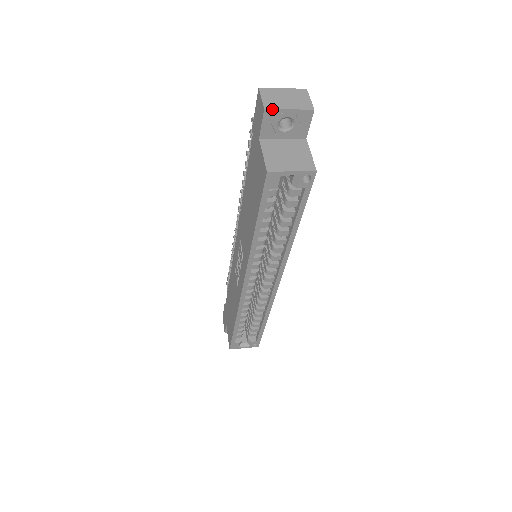
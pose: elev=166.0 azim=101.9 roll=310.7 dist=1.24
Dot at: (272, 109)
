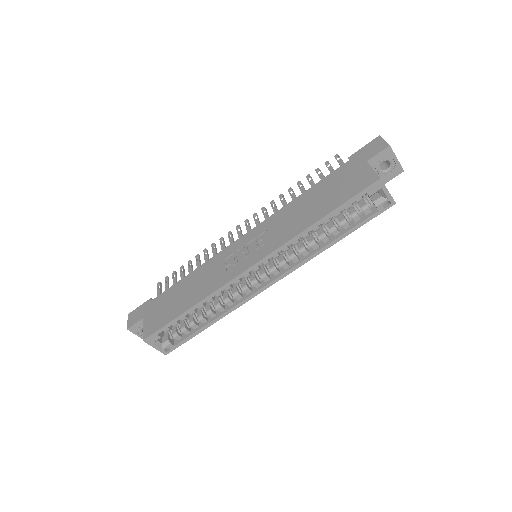
Dot at: occluded
